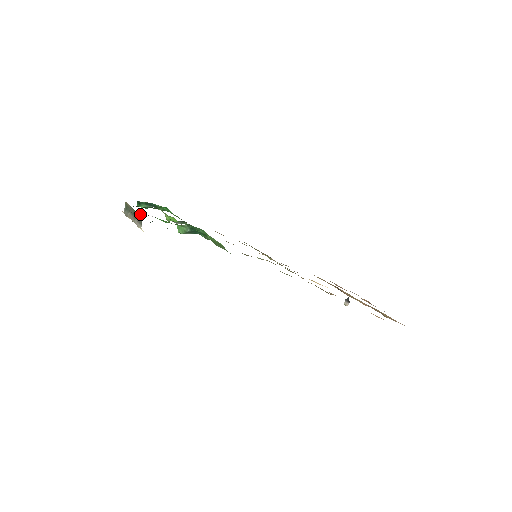
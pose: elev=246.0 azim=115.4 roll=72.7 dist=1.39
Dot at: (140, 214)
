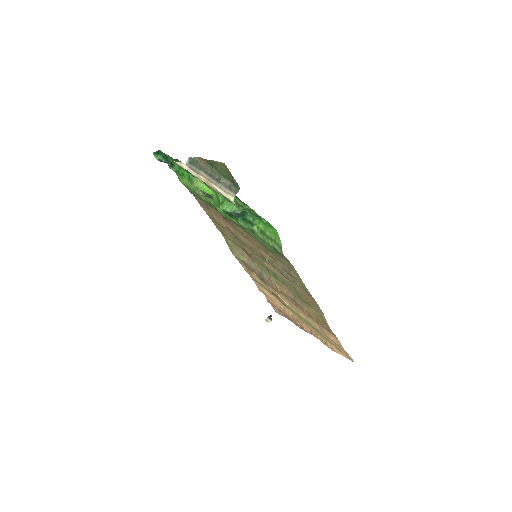
Dot at: (228, 181)
